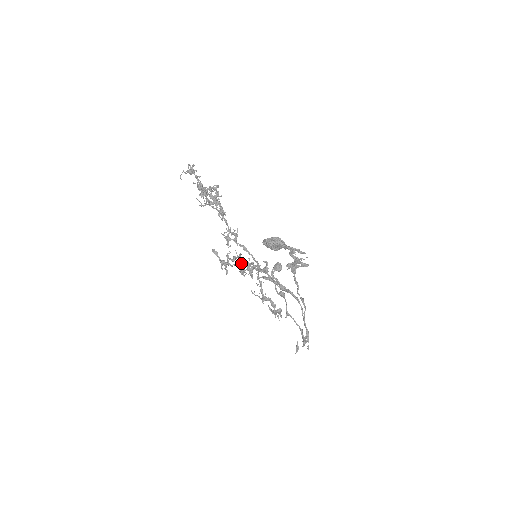
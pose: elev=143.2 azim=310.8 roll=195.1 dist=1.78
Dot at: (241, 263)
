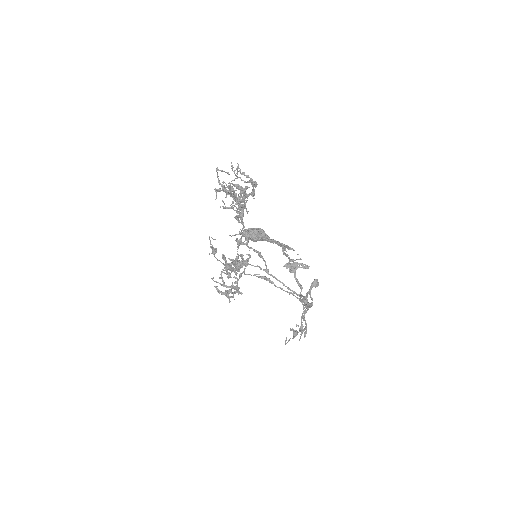
Dot at: (238, 263)
